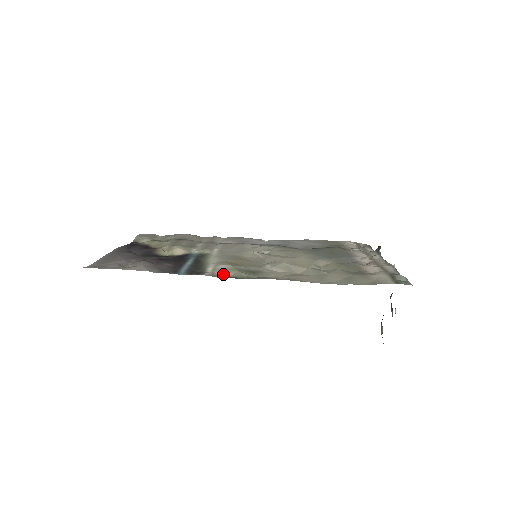
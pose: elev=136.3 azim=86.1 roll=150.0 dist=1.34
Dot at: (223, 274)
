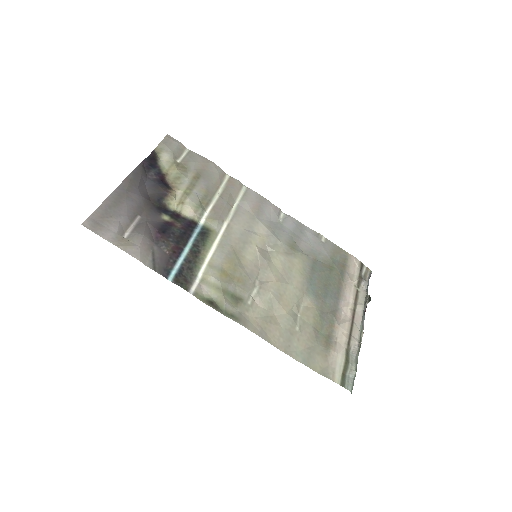
Dot at: (208, 292)
